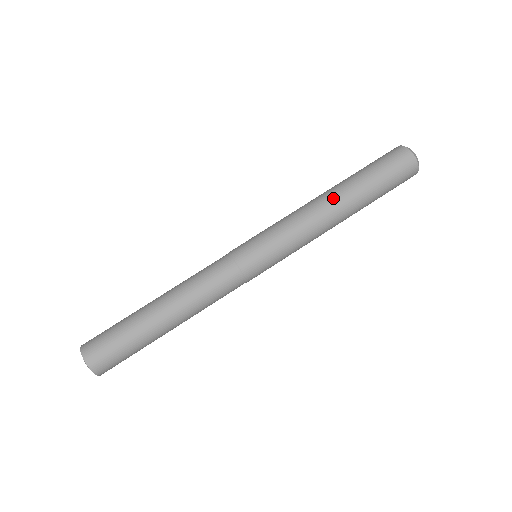
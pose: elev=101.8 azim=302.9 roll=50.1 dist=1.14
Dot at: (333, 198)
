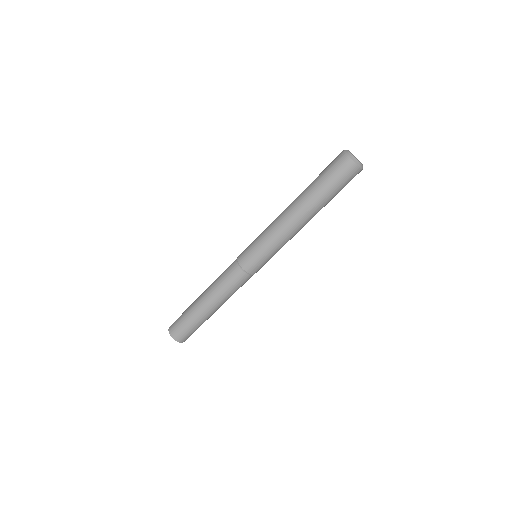
Dot at: (295, 207)
